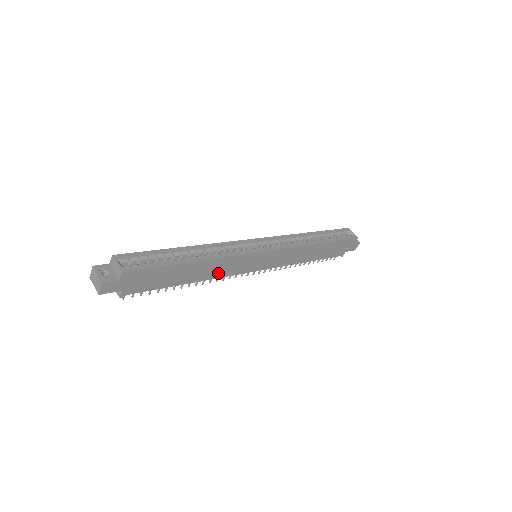
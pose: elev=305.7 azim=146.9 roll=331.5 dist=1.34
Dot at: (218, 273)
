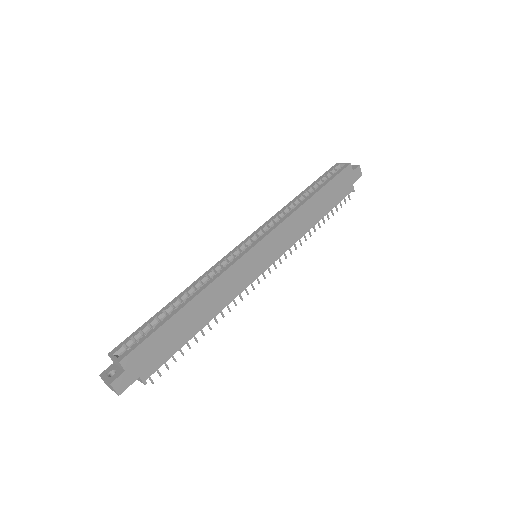
Dot at: (226, 297)
